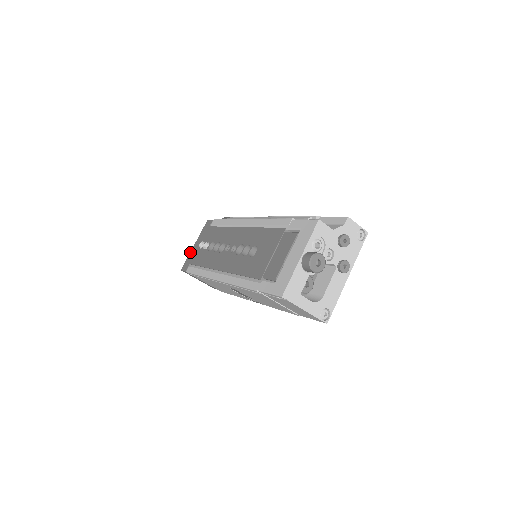
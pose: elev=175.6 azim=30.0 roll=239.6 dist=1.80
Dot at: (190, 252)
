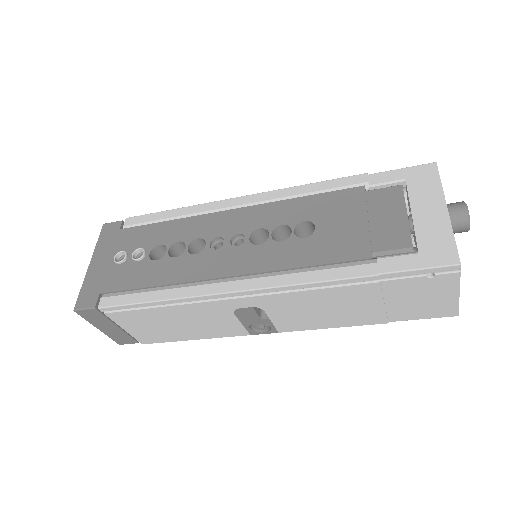
Dot at: (85, 276)
